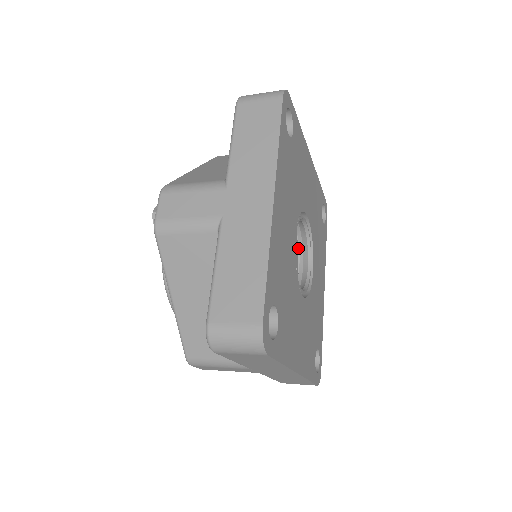
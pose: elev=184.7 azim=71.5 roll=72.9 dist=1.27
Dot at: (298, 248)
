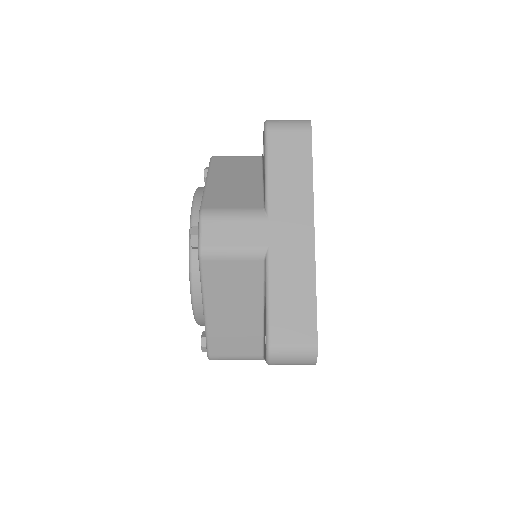
Dot at: occluded
